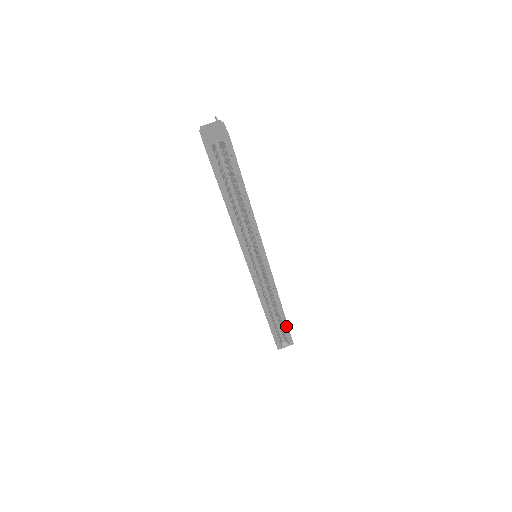
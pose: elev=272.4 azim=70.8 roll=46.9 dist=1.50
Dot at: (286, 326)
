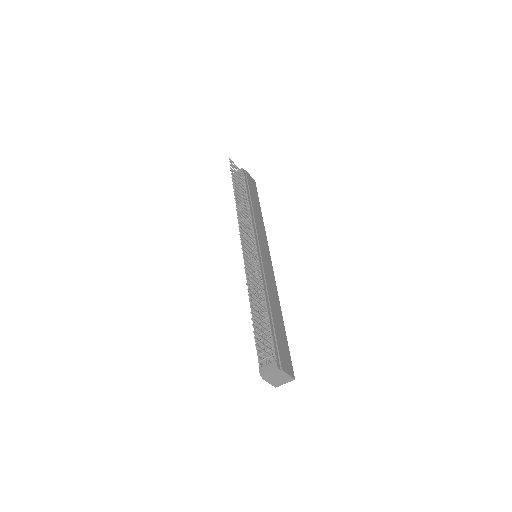
Dot at: occluded
